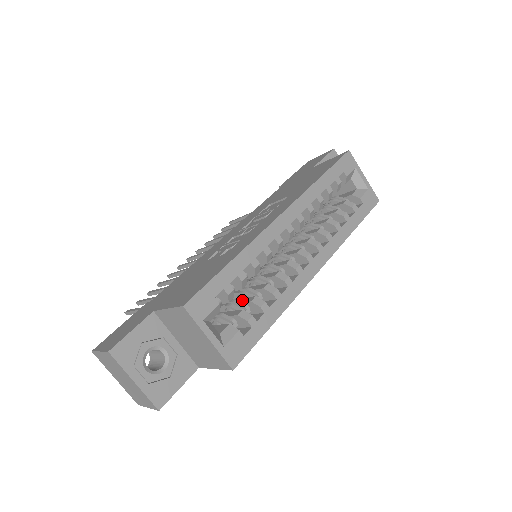
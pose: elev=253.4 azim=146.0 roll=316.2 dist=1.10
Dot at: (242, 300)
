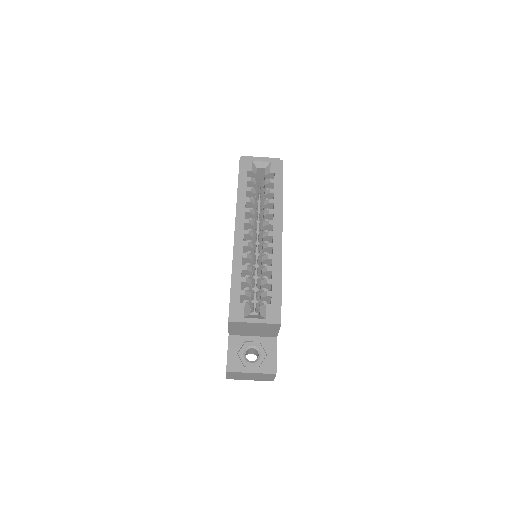
Dot at: (260, 288)
